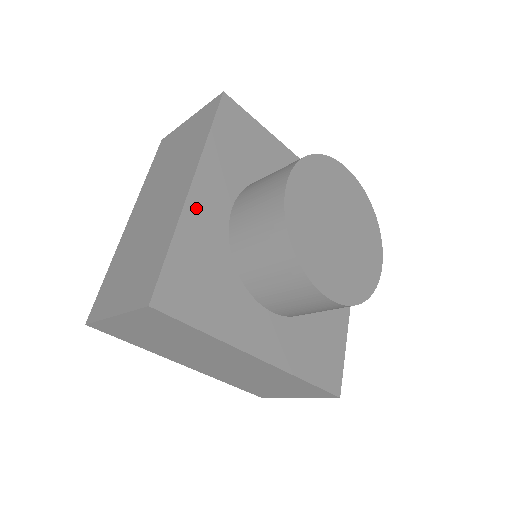
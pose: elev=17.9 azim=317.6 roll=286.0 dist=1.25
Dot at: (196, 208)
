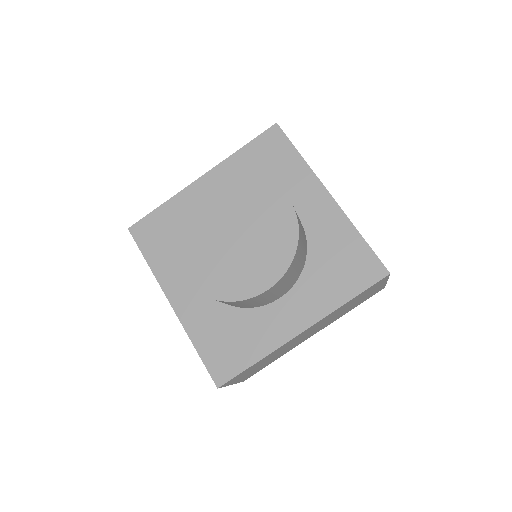
Dot at: (185, 311)
